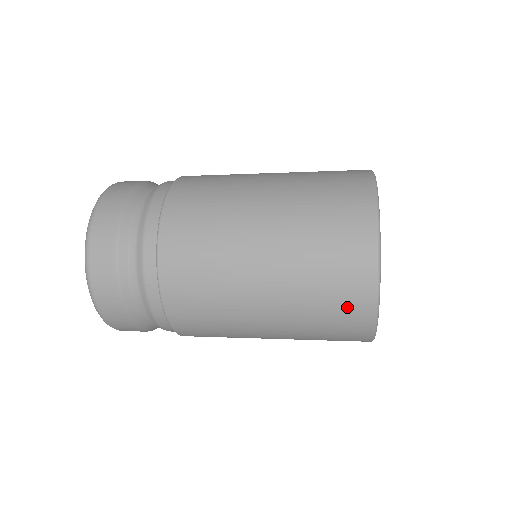
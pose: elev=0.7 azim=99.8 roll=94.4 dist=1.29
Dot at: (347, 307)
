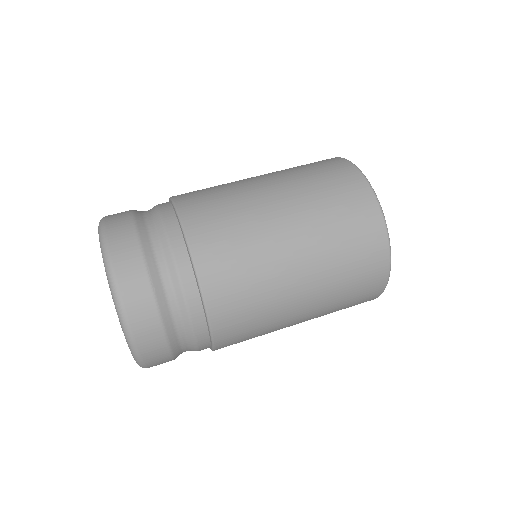
Dot at: occluded
